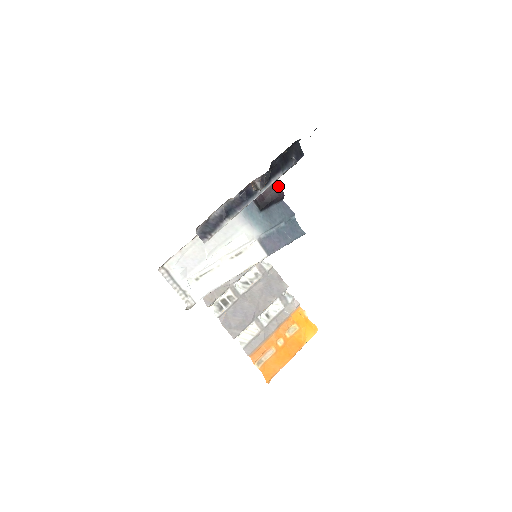
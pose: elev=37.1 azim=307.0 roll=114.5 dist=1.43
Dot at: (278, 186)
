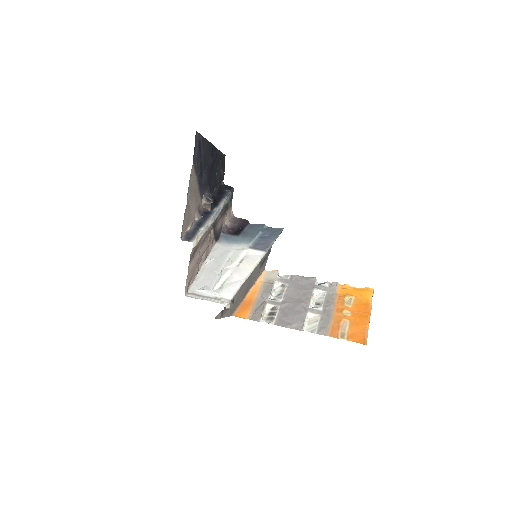
Dot at: (239, 219)
